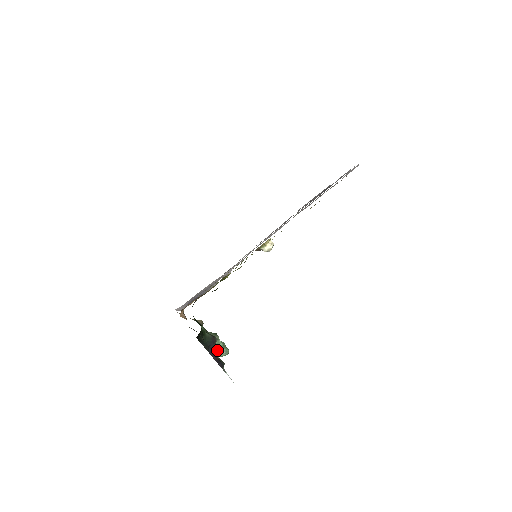
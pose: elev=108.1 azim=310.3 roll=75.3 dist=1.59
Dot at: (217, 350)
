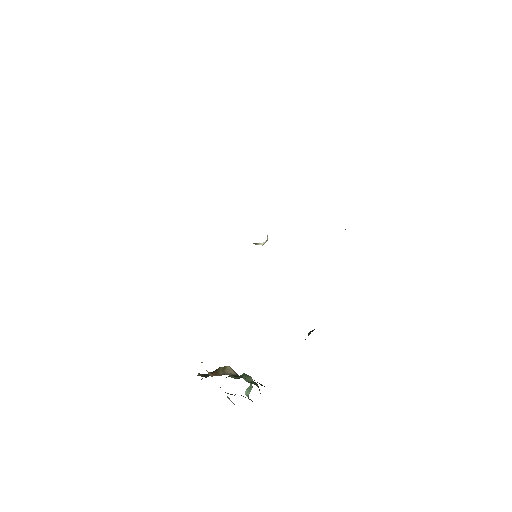
Dot at: (247, 391)
